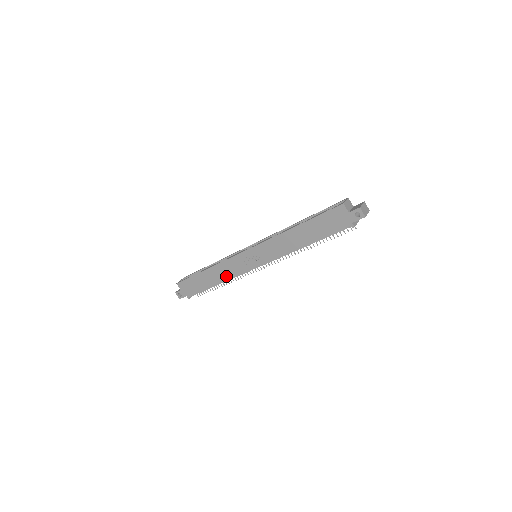
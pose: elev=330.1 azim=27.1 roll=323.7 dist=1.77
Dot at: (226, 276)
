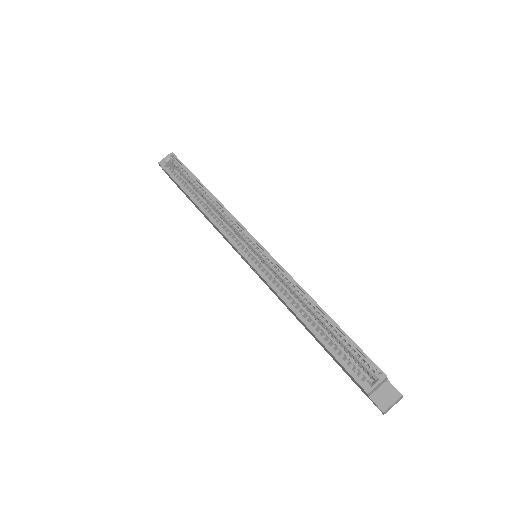
Dot at: occluded
